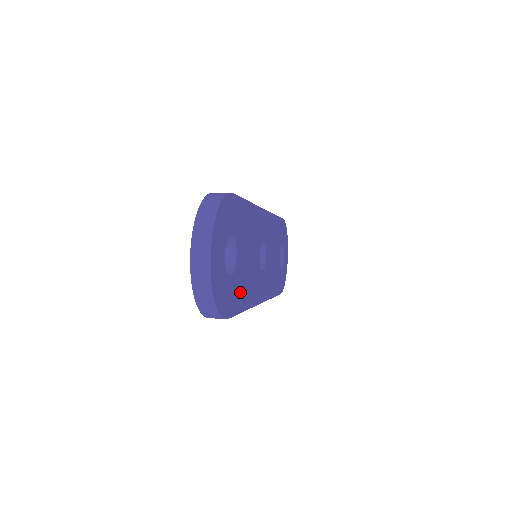
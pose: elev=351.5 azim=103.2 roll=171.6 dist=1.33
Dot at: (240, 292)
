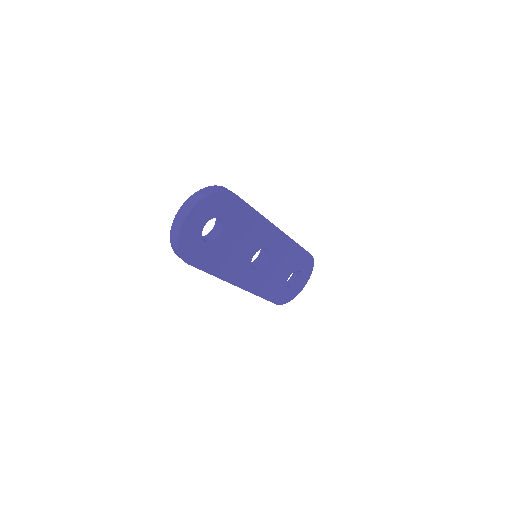
Dot at: (213, 259)
